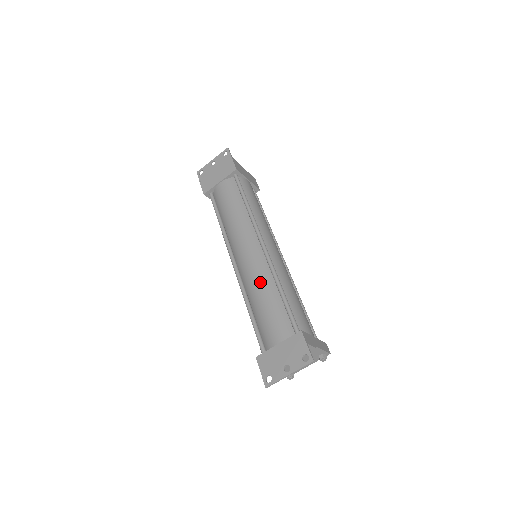
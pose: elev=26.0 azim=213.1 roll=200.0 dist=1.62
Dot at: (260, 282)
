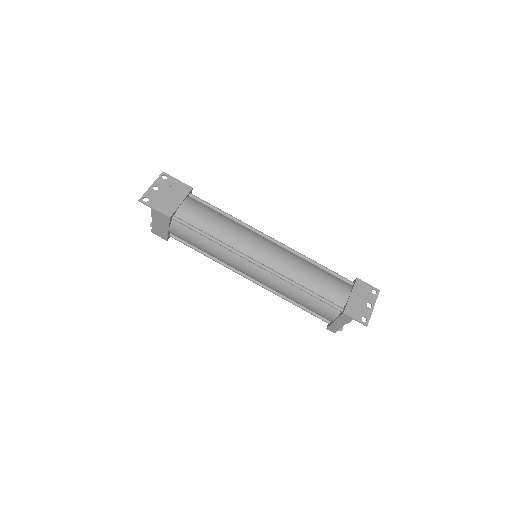
Dot at: (299, 264)
